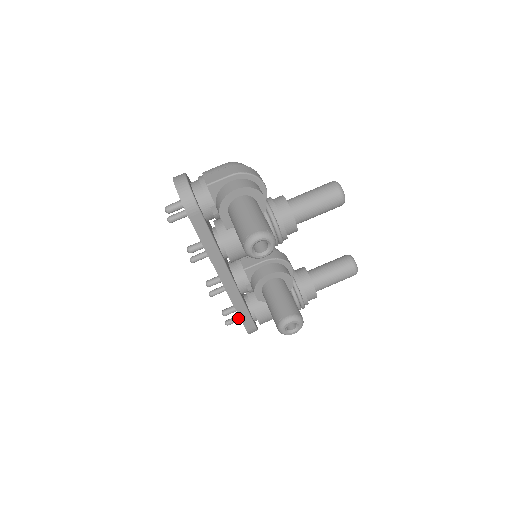
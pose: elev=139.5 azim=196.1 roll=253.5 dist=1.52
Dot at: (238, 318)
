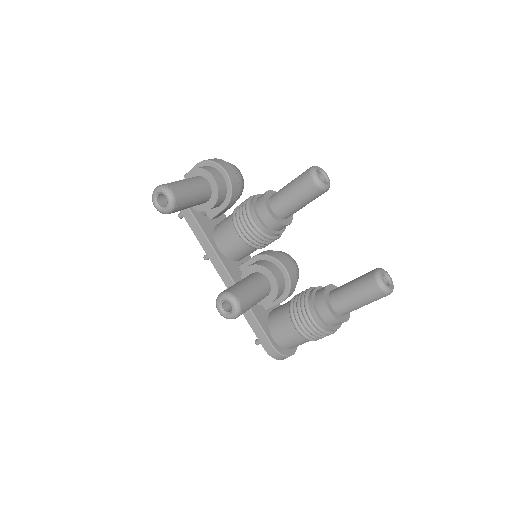
Dot at: occluded
